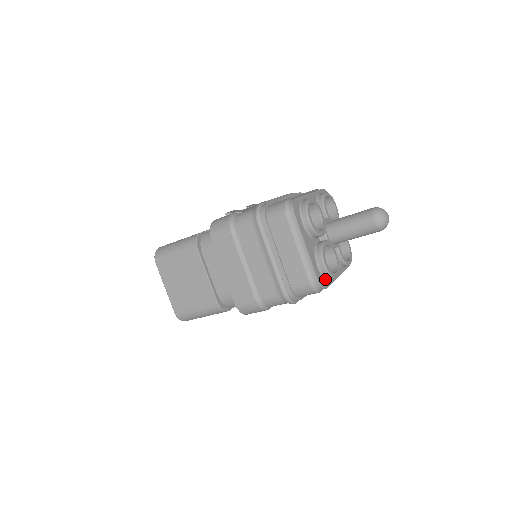
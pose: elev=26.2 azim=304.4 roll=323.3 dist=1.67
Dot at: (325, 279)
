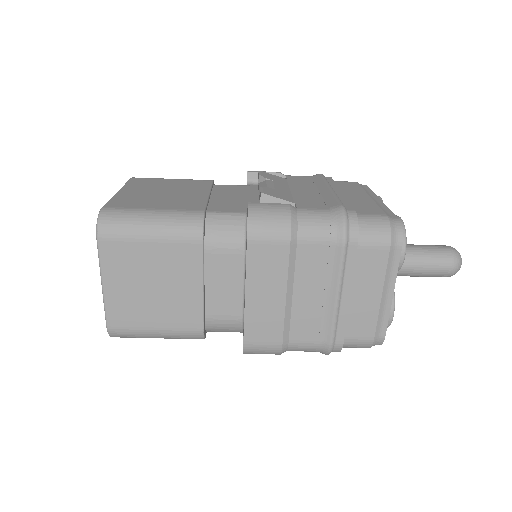
Dot at: occluded
